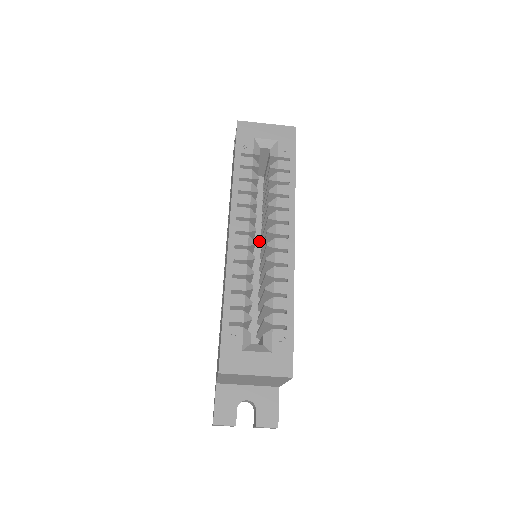
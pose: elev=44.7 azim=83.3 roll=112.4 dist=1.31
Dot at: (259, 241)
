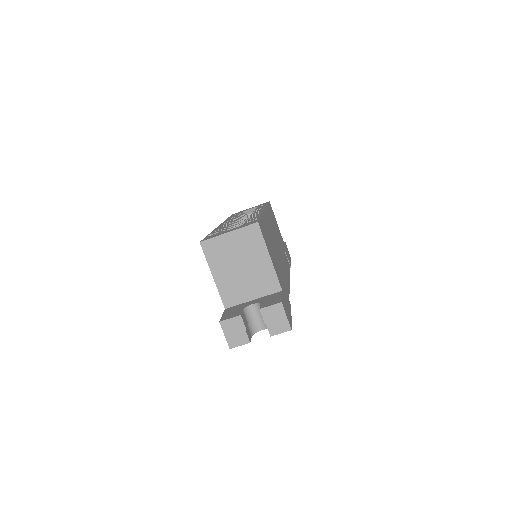
Dot at: occluded
